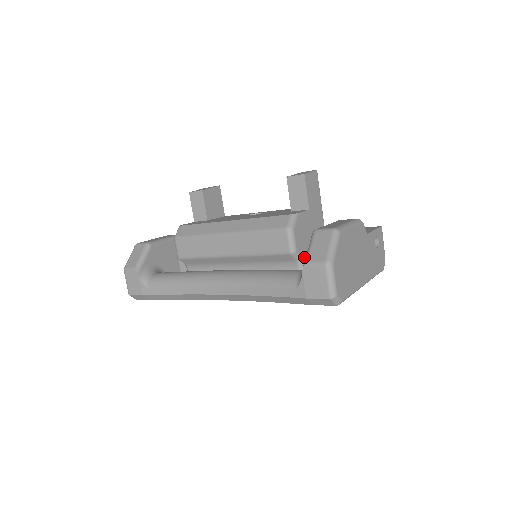
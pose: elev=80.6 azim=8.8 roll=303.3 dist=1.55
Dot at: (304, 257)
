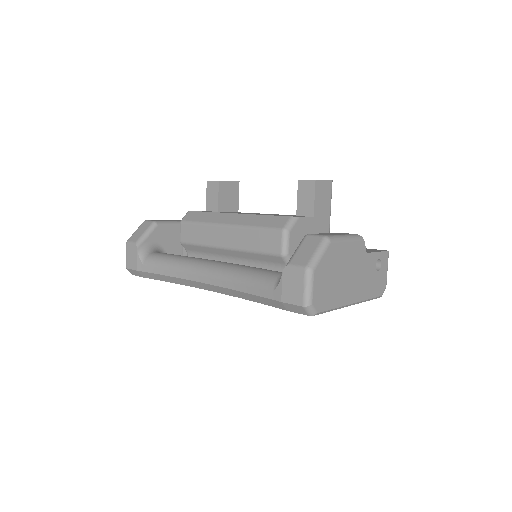
Dot at: occluded
